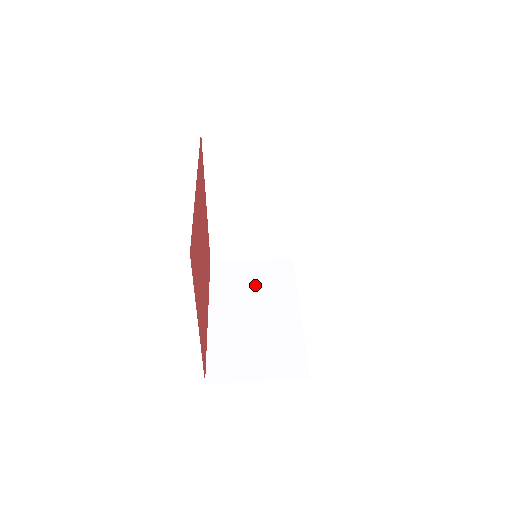
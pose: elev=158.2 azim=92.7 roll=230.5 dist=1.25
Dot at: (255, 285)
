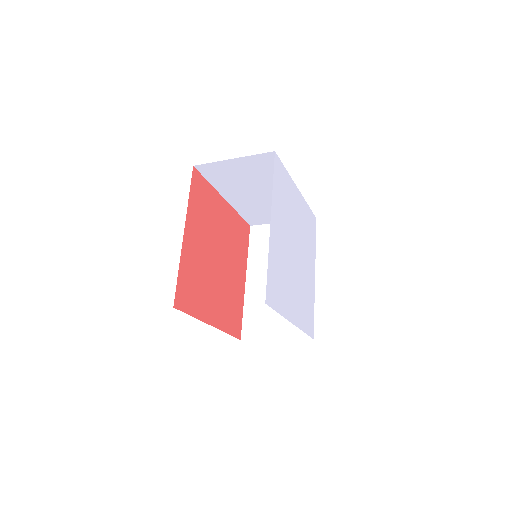
Dot at: occluded
